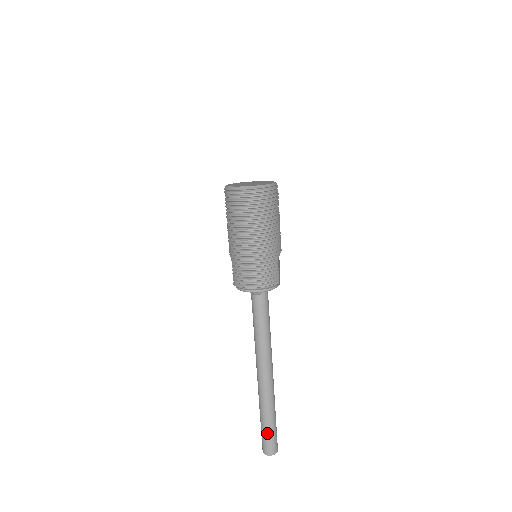
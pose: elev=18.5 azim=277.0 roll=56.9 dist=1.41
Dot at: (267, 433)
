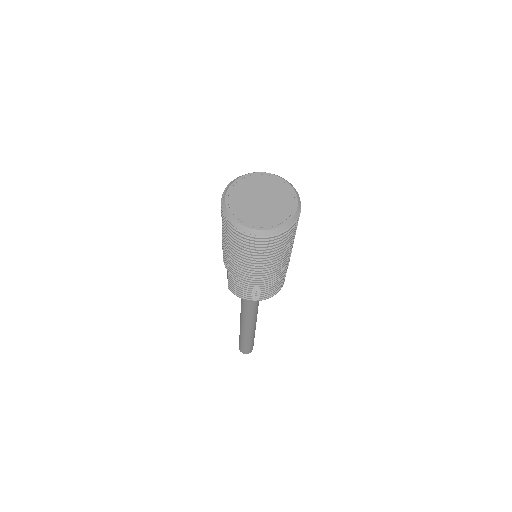
Dot at: (246, 346)
